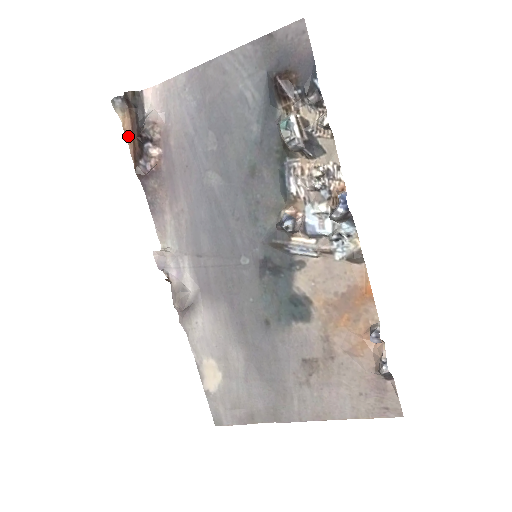
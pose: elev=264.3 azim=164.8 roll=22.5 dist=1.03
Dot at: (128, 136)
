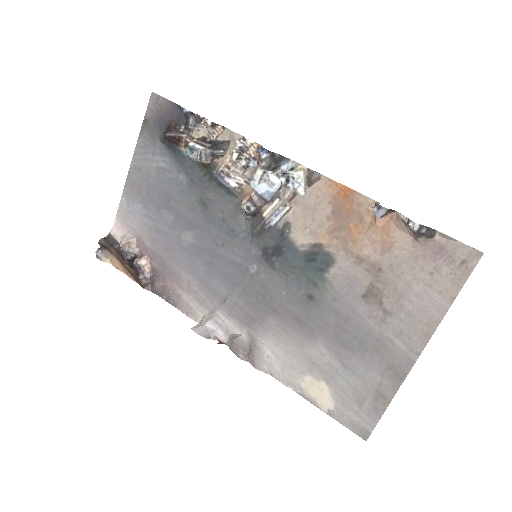
Dot at: (122, 270)
